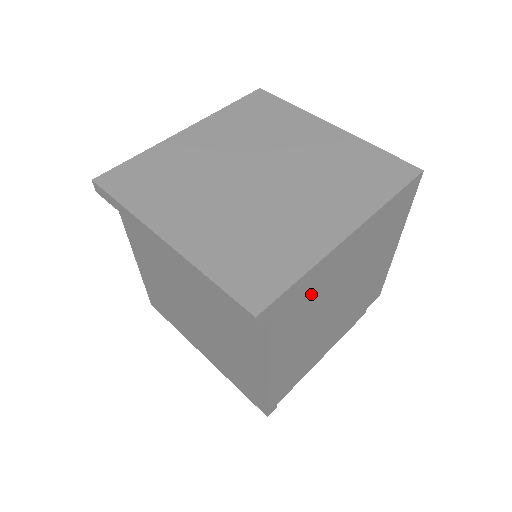
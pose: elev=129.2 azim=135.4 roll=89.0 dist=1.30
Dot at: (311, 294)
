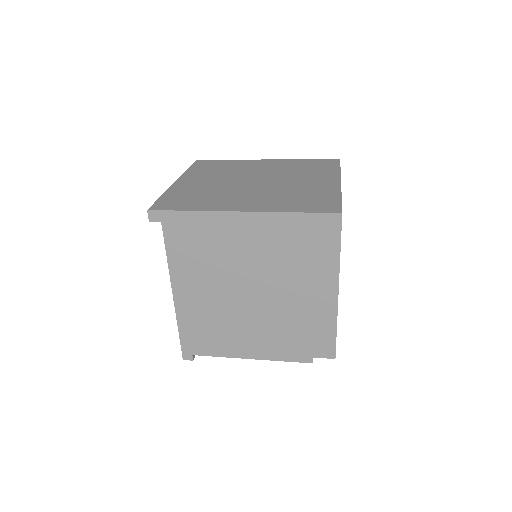
Dot at: (205, 242)
